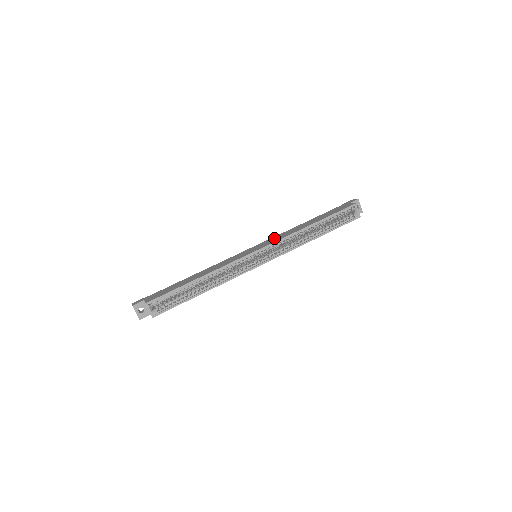
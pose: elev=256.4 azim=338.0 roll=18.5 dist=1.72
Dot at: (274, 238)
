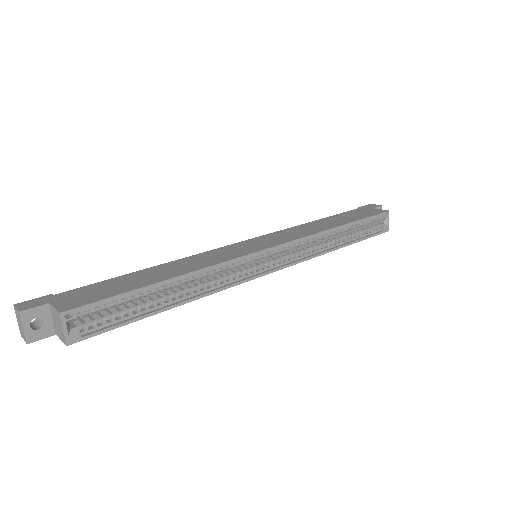
Dot at: (284, 233)
